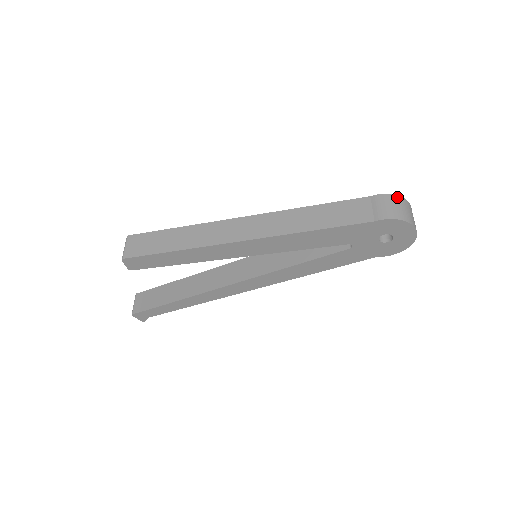
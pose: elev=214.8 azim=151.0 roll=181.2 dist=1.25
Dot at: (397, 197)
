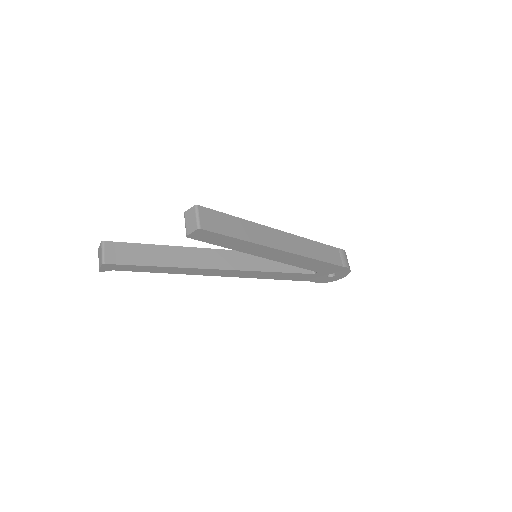
Dot at: occluded
